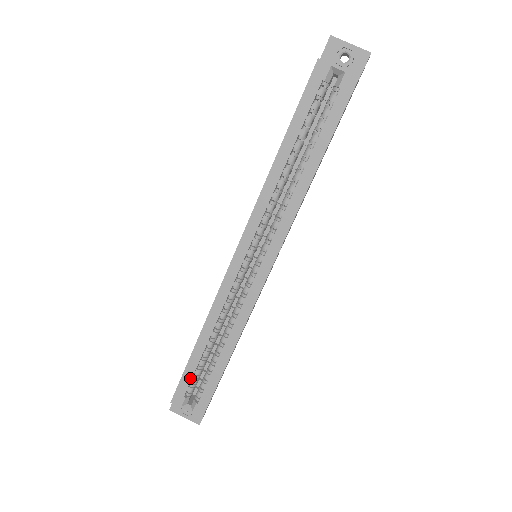
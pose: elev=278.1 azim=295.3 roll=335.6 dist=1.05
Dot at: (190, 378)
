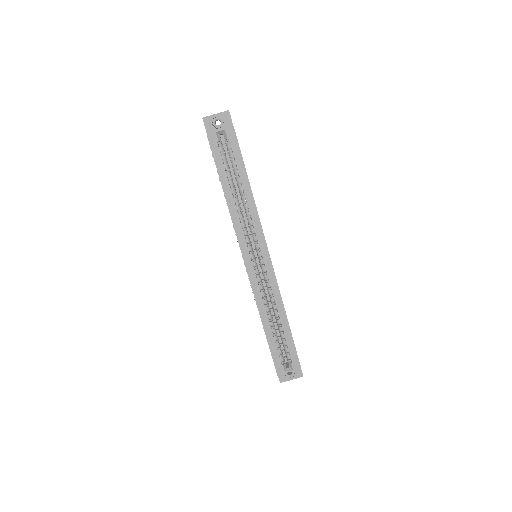
Dot at: (276, 352)
